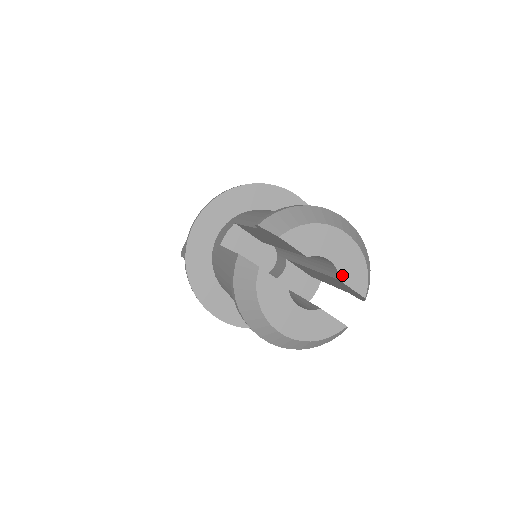
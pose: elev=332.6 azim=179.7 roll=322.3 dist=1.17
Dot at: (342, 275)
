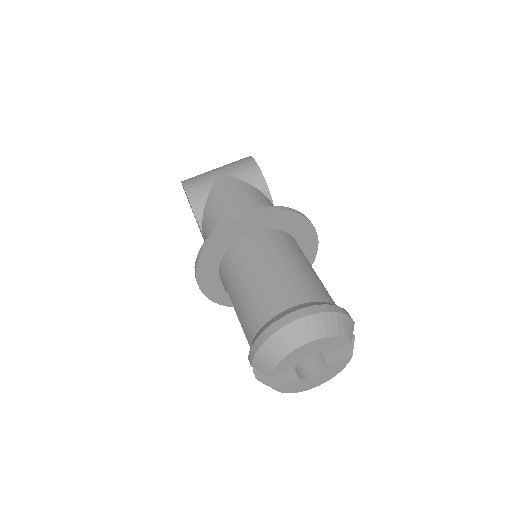
Dot at: (326, 351)
